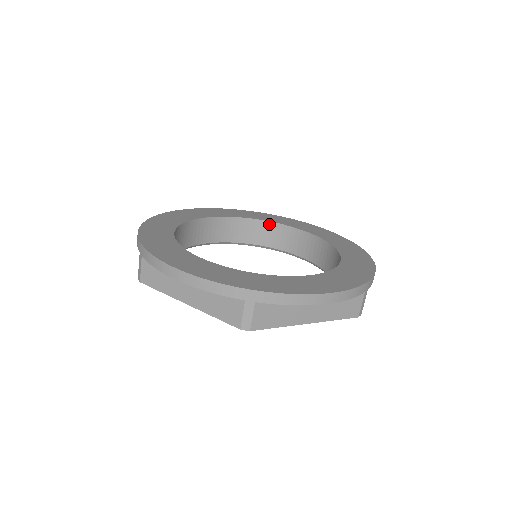
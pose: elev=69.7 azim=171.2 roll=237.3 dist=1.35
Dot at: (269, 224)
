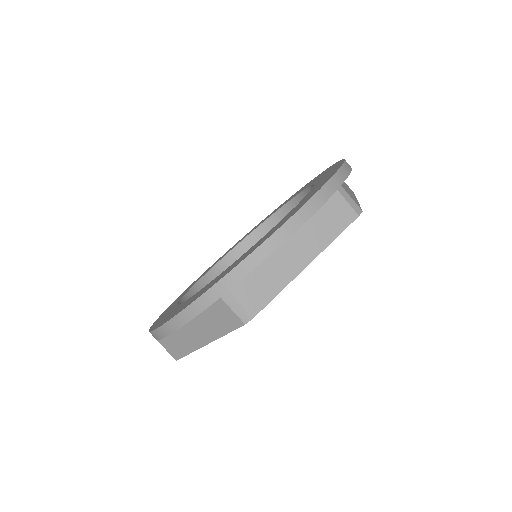
Dot at: (210, 273)
